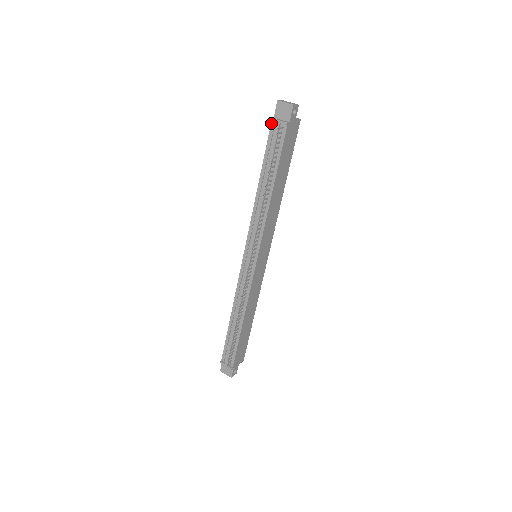
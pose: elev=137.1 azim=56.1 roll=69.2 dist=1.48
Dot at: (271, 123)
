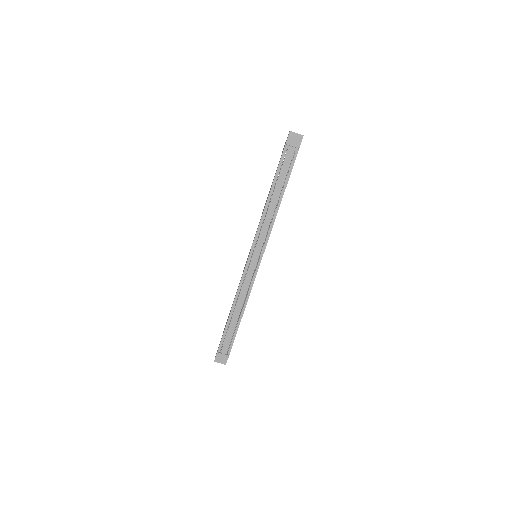
Dot at: (284, 148)
